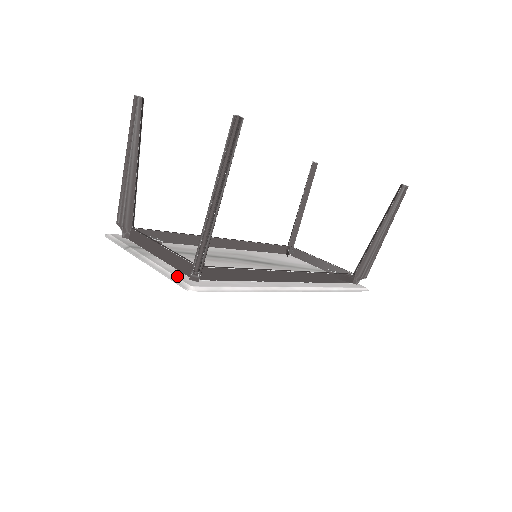
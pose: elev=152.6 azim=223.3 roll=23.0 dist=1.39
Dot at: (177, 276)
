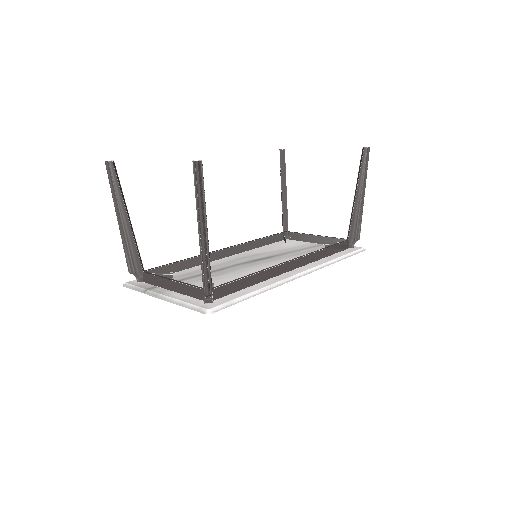
Dot at: (194, 304)
